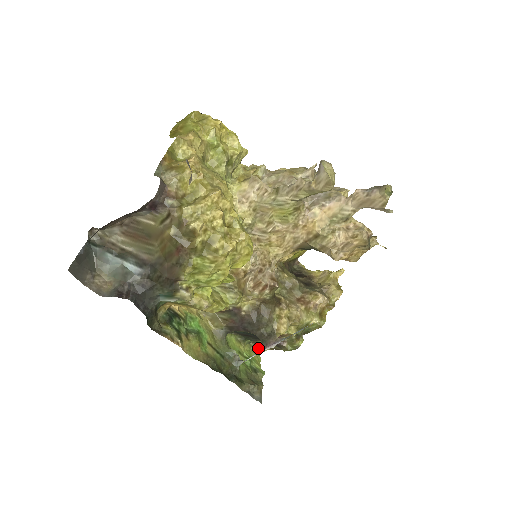
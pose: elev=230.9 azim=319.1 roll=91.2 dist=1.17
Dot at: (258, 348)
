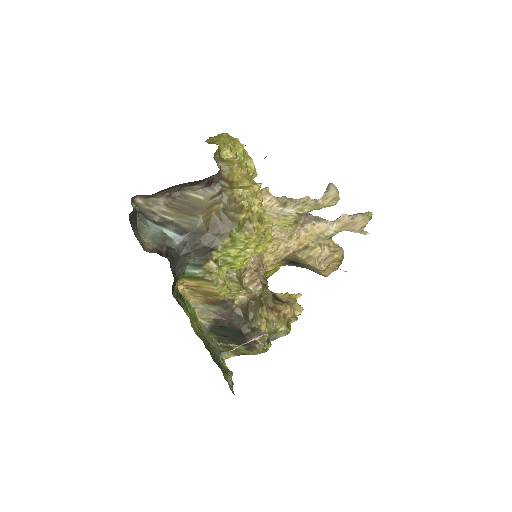
Dot at: occluded
